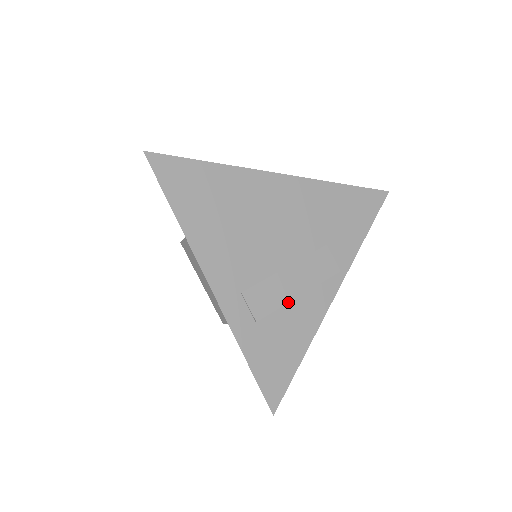
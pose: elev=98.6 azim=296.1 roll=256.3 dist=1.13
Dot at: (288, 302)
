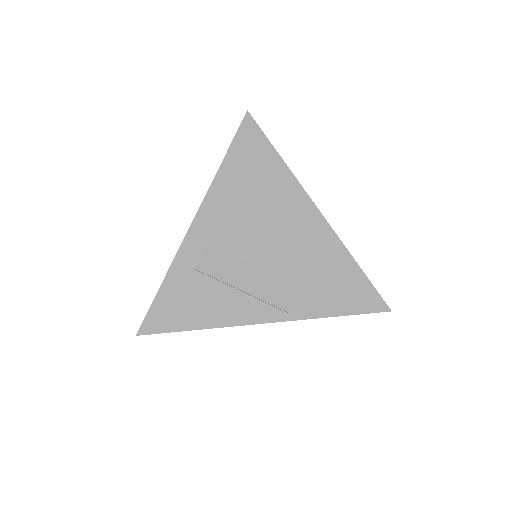
Dot at: (229, 284)
